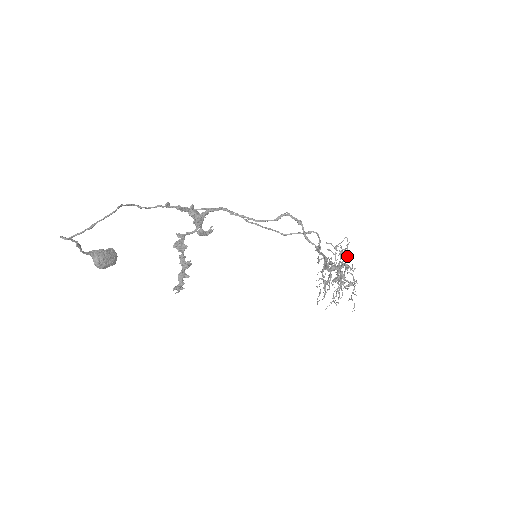
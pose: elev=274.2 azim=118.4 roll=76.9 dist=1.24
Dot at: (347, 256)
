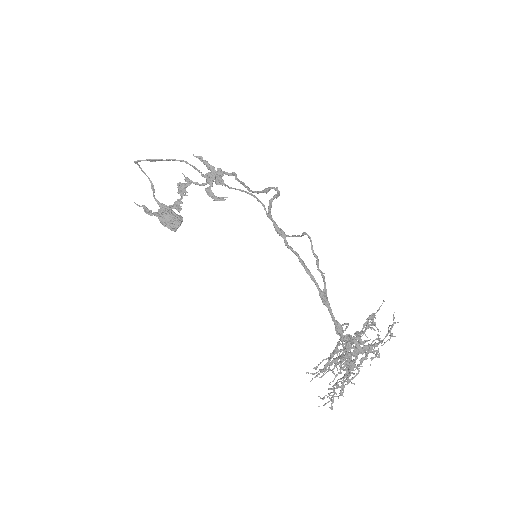
Dot at: (383, 339)
